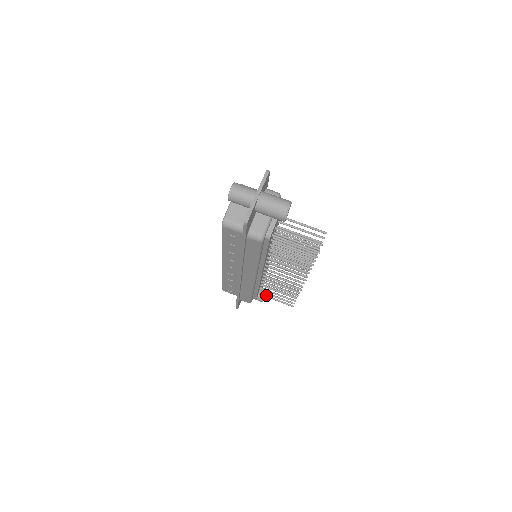
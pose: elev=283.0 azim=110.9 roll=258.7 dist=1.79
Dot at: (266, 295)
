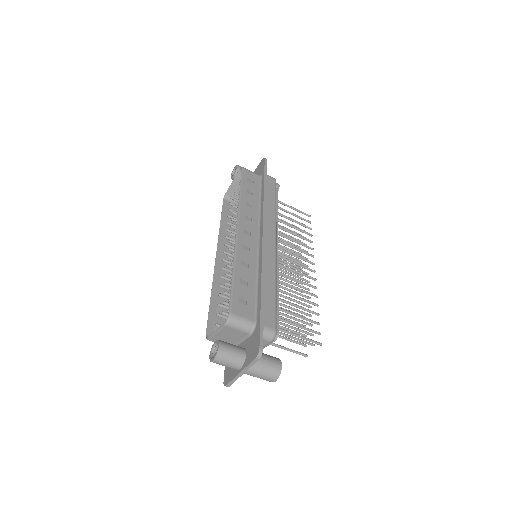
Dot at: occluded
